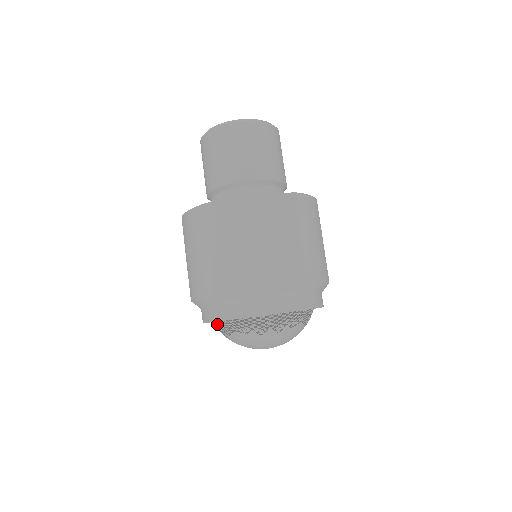
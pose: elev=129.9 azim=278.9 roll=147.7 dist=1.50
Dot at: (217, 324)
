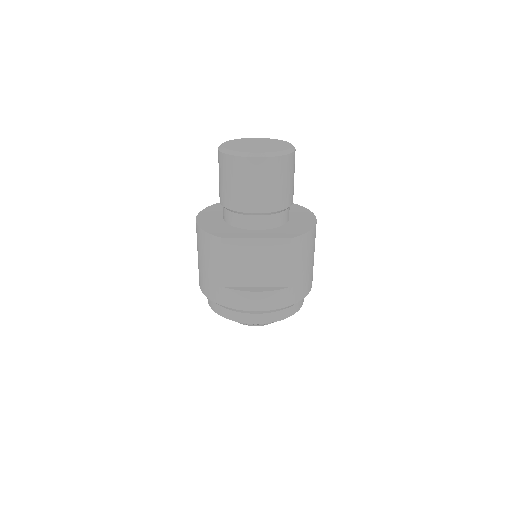
Dot at: occluded
